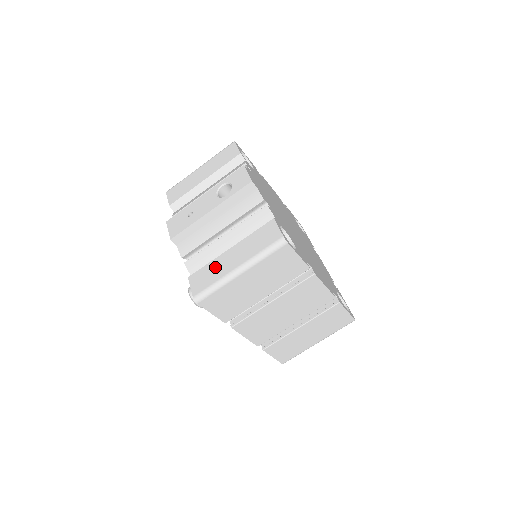
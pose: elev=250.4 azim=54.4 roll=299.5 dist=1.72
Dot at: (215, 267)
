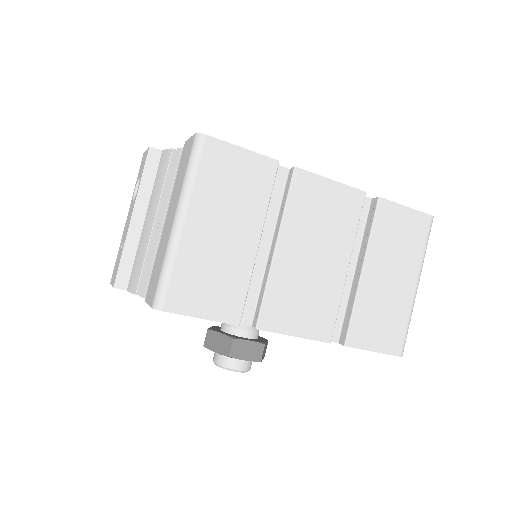
Dot at: (159, 253)
